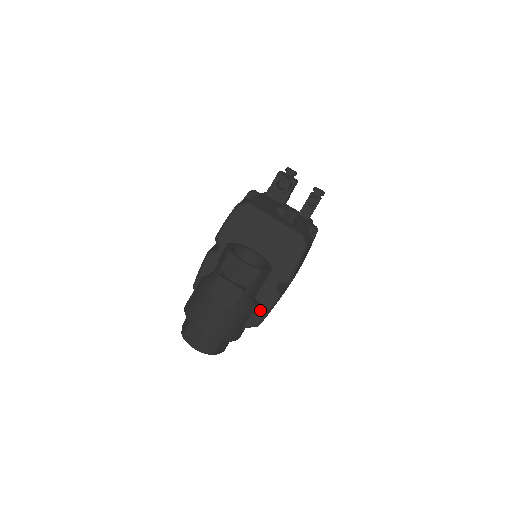
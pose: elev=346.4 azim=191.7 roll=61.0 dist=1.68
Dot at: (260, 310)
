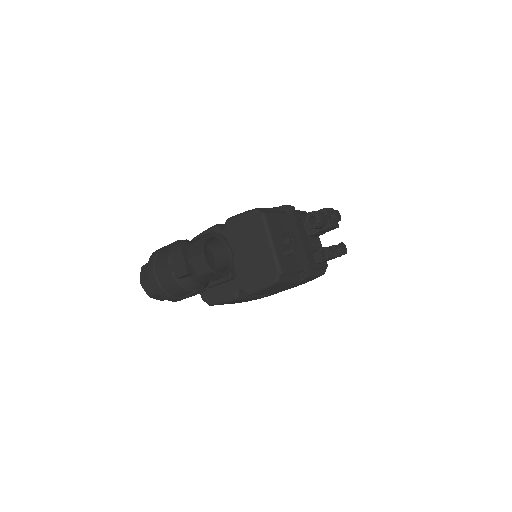
Dot at: (217, 296)
